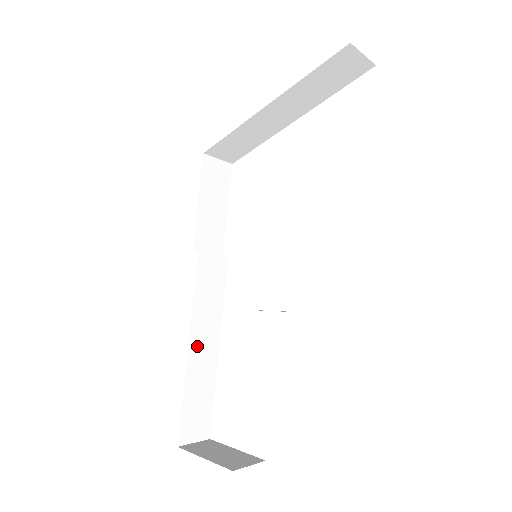
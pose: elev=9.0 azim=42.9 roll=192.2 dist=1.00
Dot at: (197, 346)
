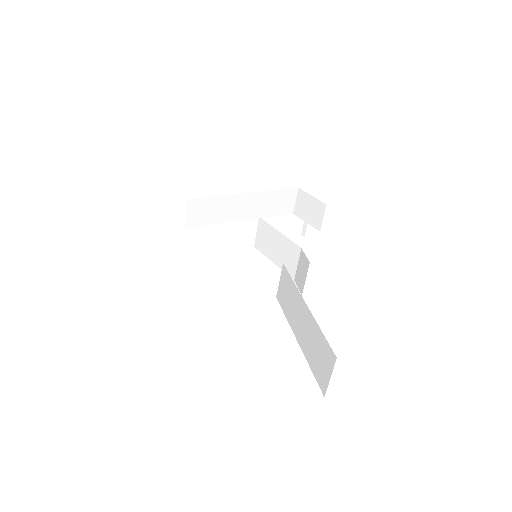
Dot at: occluded
